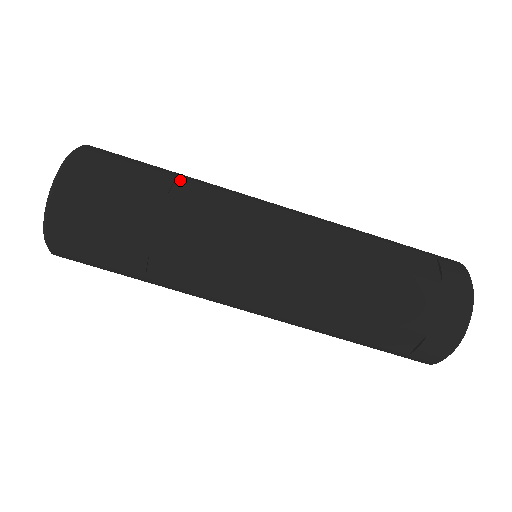
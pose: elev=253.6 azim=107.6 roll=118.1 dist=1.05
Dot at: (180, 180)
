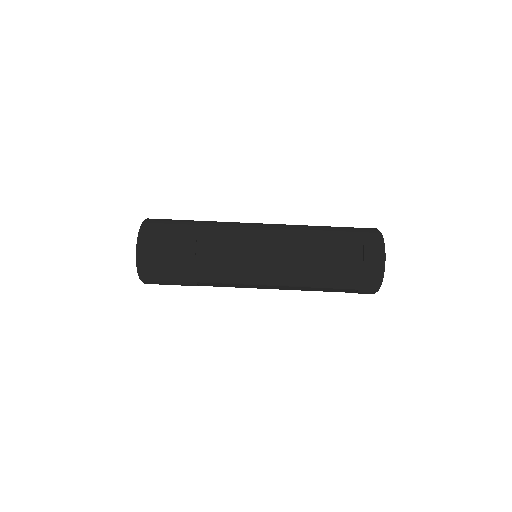
Dot at: (199, 238)
